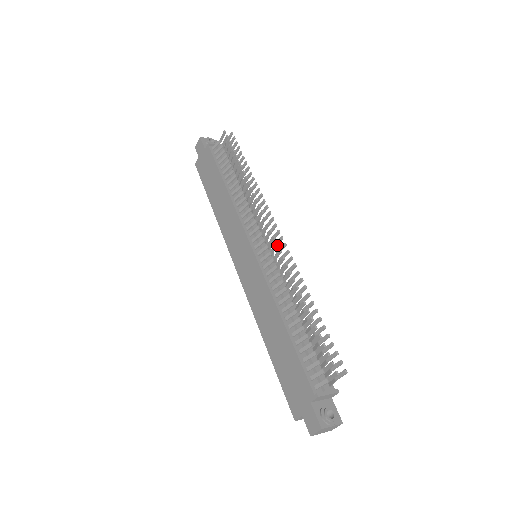
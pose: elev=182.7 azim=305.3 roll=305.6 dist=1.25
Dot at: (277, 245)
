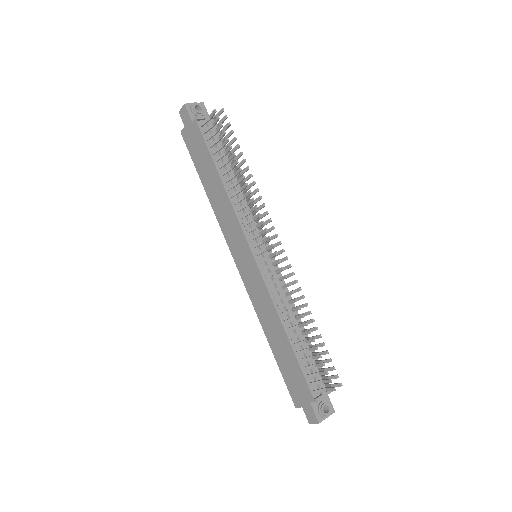
Dot at: (279, 262)
